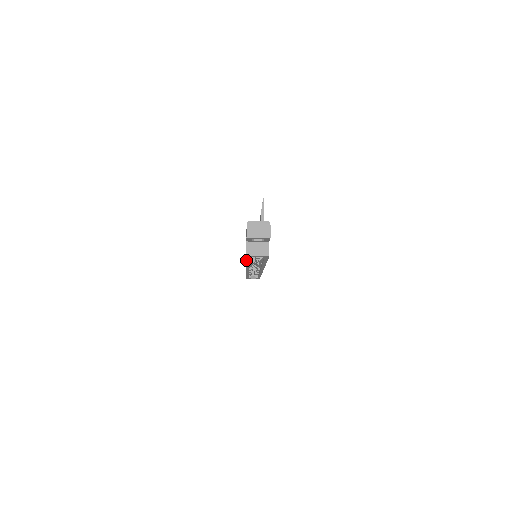
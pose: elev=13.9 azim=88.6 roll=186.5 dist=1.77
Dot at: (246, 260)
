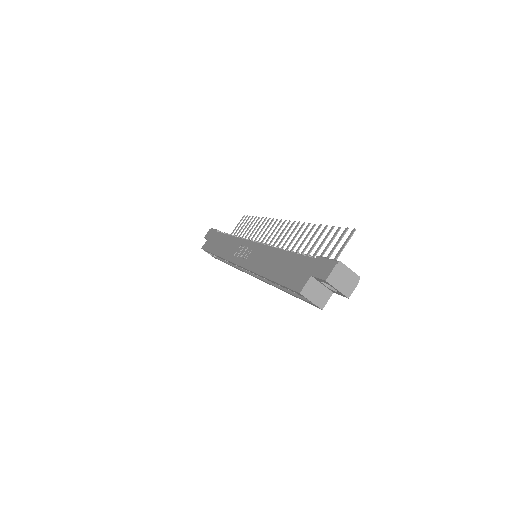
Dot at: (279, 283)
